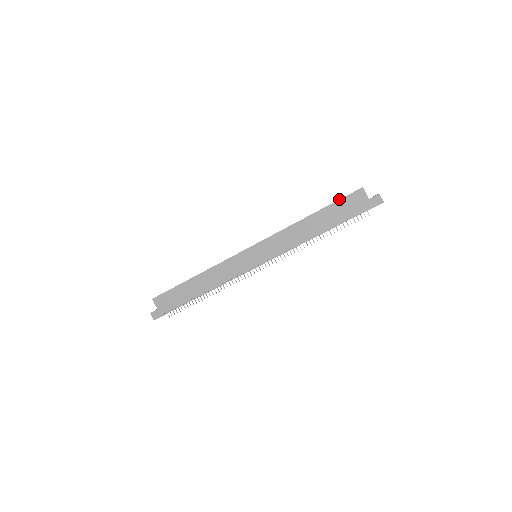
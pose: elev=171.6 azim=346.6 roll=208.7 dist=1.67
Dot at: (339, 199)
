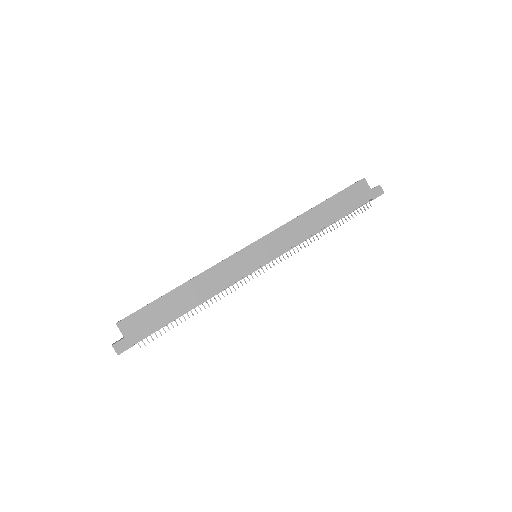
Dot at: (344, 189)
